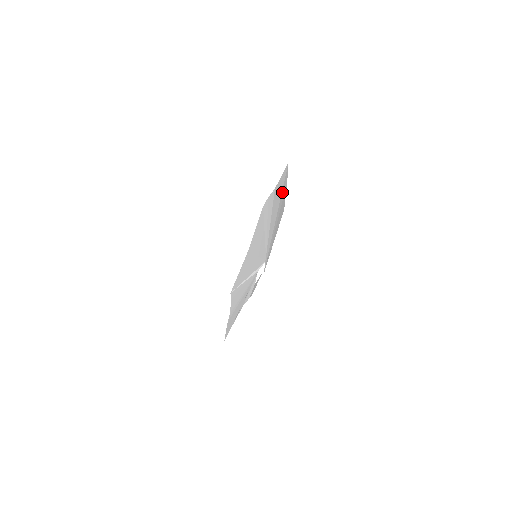
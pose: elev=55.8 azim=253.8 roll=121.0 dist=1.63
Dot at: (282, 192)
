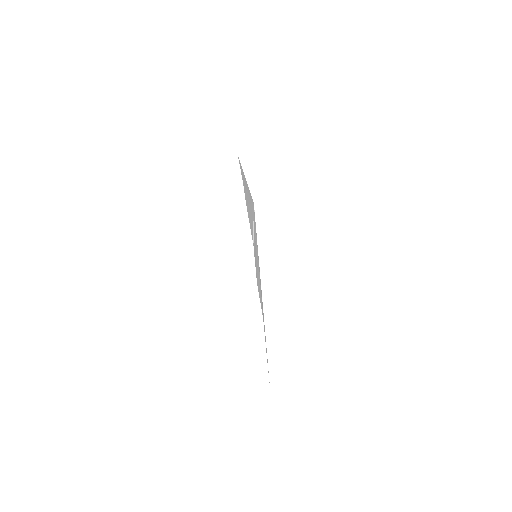
Dot at: occluded
